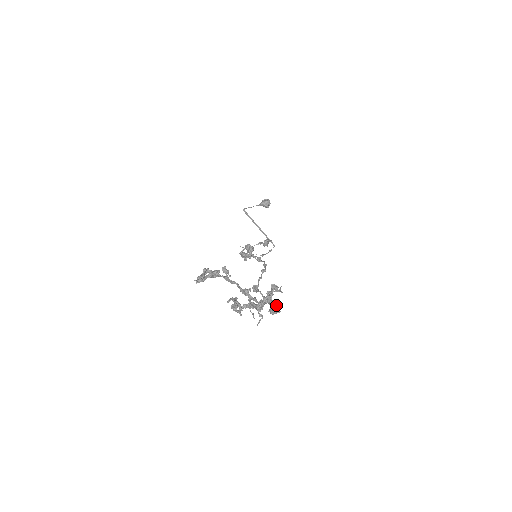
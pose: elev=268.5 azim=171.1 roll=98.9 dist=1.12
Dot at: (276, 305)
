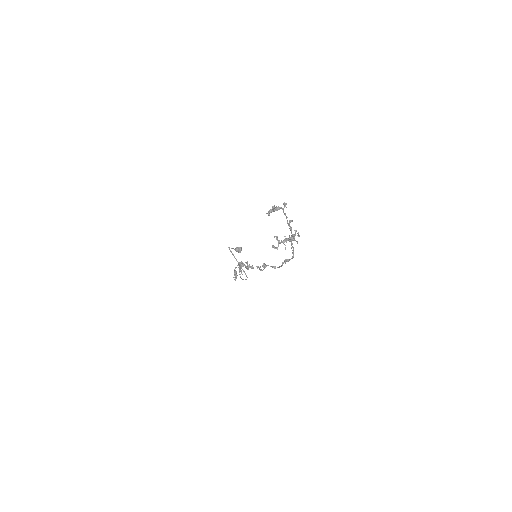
Dot at: (297, 243)
